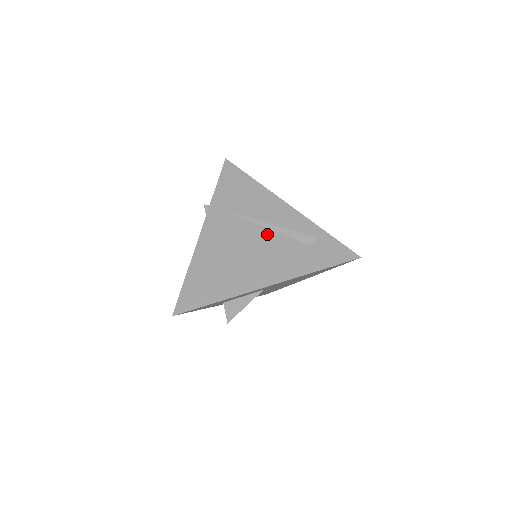
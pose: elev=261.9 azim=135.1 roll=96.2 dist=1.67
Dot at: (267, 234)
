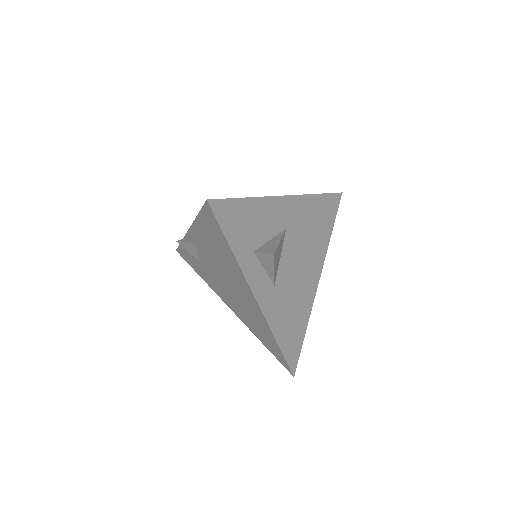
Dot at: occluded
